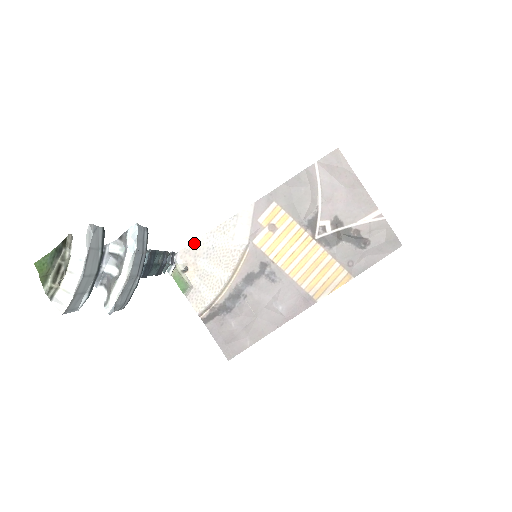
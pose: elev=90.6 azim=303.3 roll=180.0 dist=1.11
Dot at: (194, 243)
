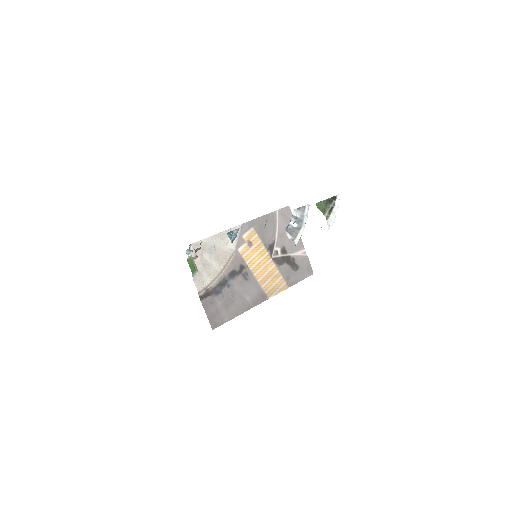
Dot at: (203, 240)
